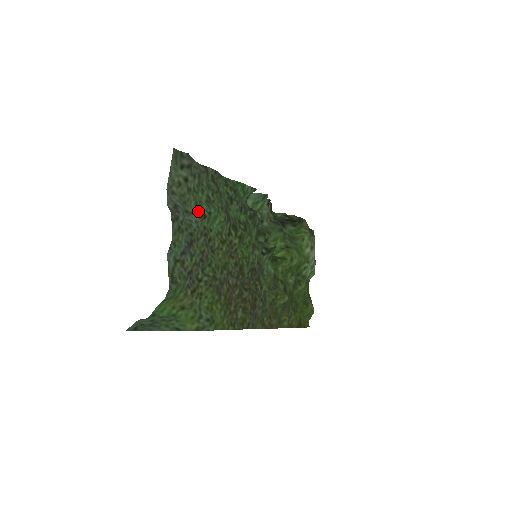
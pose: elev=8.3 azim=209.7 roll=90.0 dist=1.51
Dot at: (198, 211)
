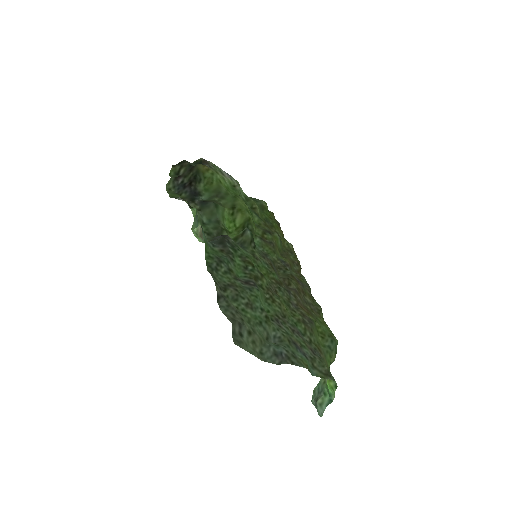
Dot at: (264, 324)
